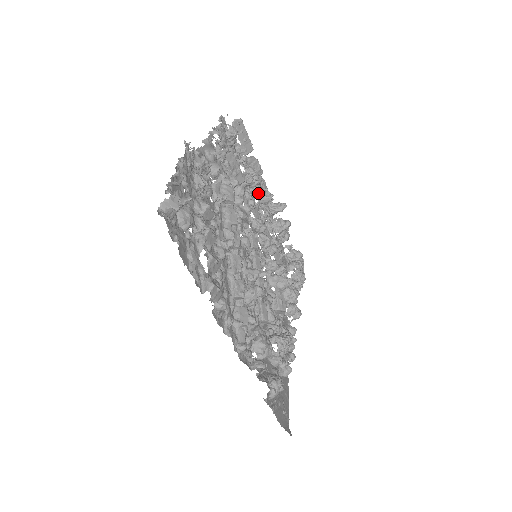
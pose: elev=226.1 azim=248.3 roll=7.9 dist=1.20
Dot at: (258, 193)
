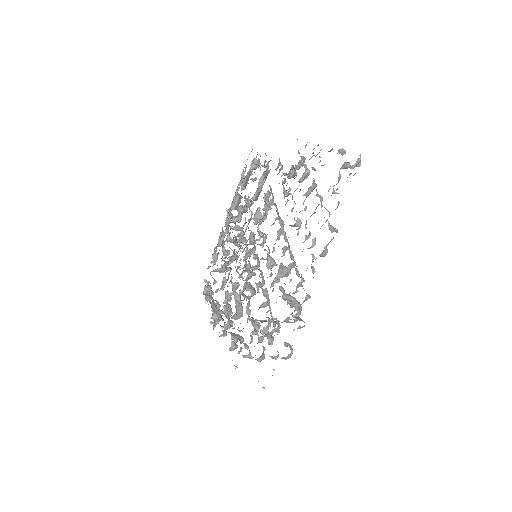
Dot at: occluded
